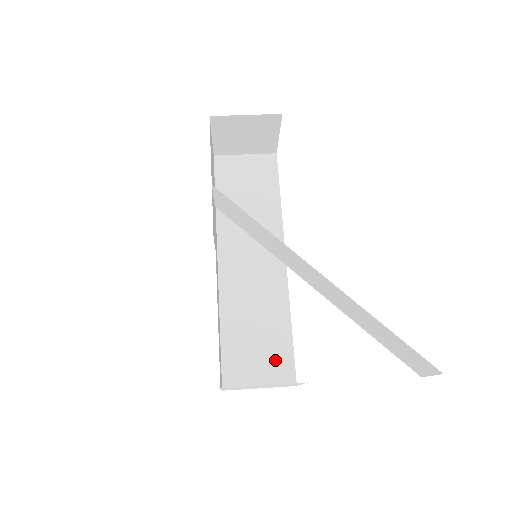
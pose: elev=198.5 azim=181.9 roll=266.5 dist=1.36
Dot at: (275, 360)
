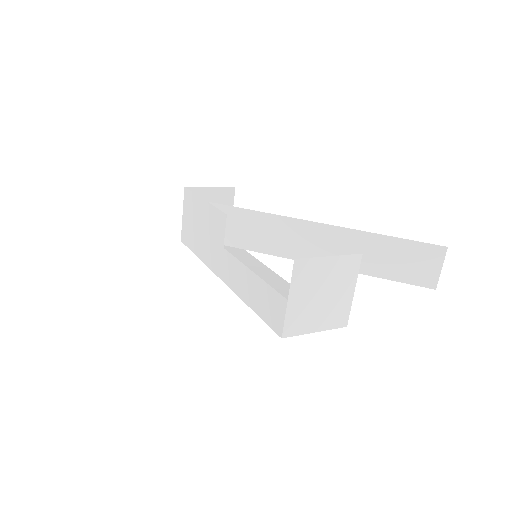
Dot at: occluded
